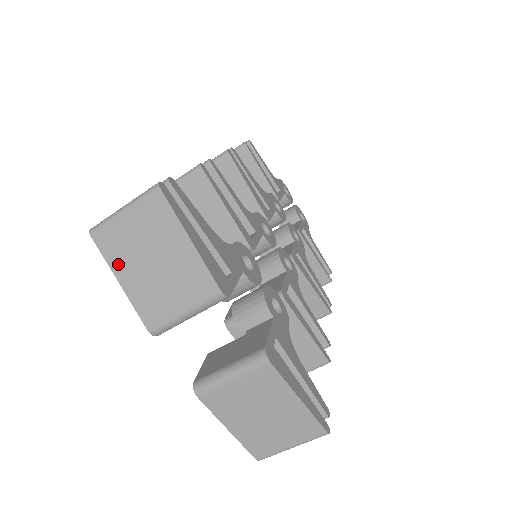
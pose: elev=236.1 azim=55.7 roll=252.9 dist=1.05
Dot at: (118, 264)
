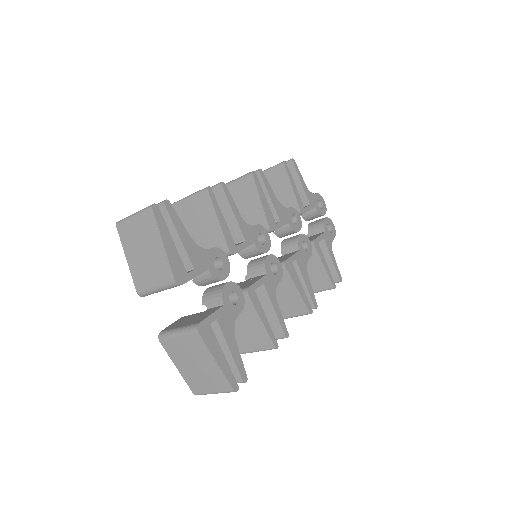
Dot at: (127, 247)
